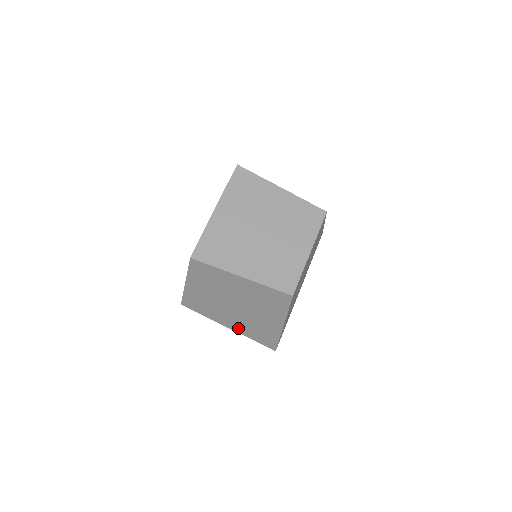
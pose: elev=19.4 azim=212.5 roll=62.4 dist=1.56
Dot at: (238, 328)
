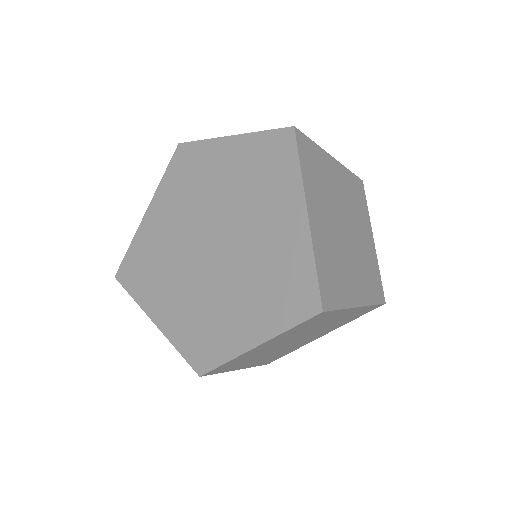
Dot at: (253, 364)
